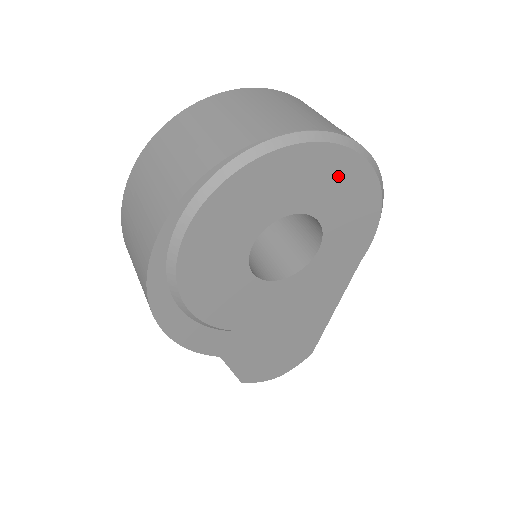
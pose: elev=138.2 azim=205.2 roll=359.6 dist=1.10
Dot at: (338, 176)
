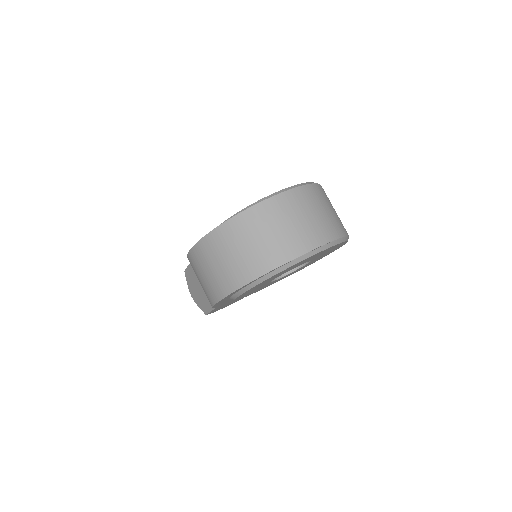
Dot at: occluded
